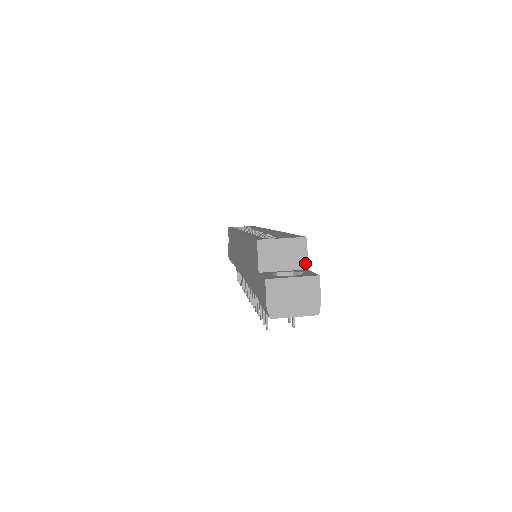
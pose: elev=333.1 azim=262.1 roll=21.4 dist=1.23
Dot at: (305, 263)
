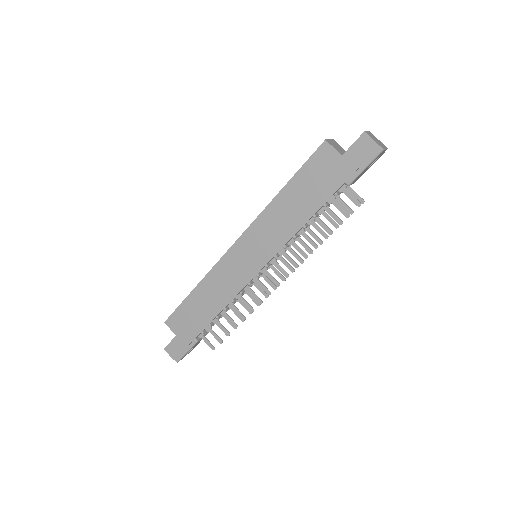
Dot at: (345, 151)
